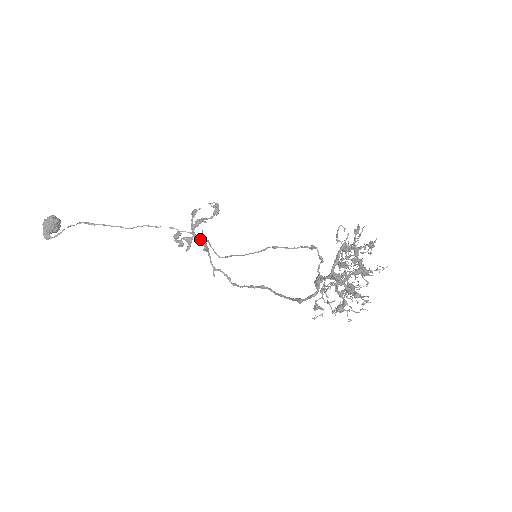
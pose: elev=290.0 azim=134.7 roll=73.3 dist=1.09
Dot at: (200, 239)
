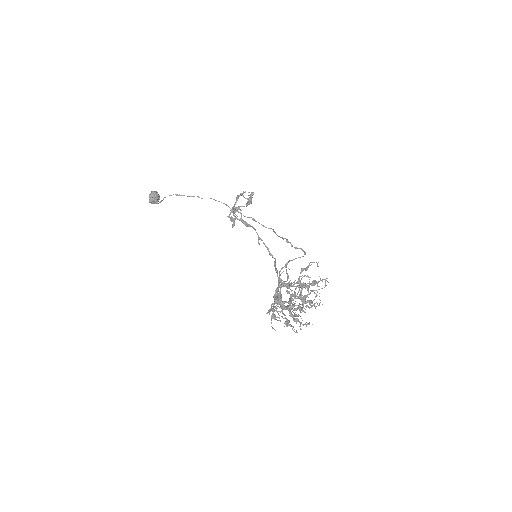
Dot at: occluded
